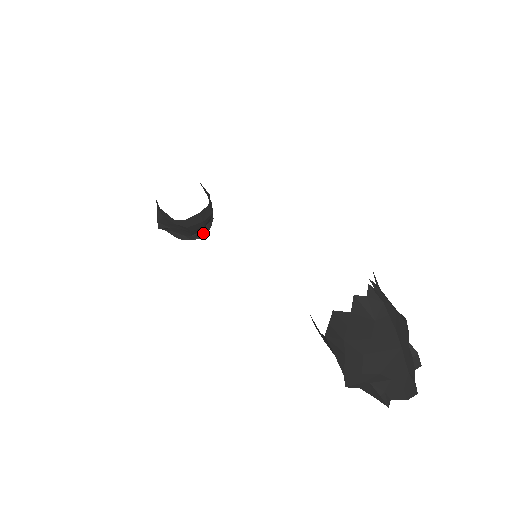
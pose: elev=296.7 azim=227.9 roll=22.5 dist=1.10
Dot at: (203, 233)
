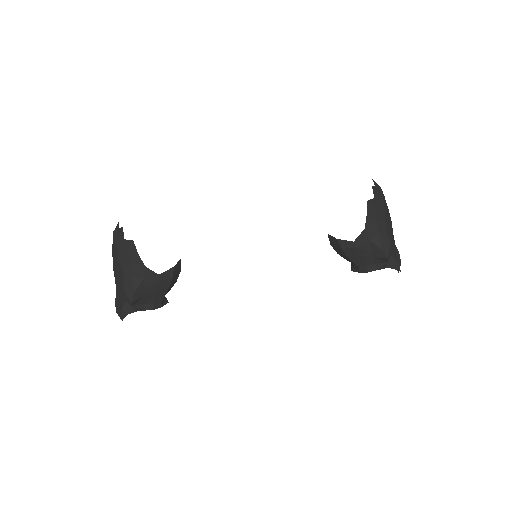
Dot at: (166, 299)
